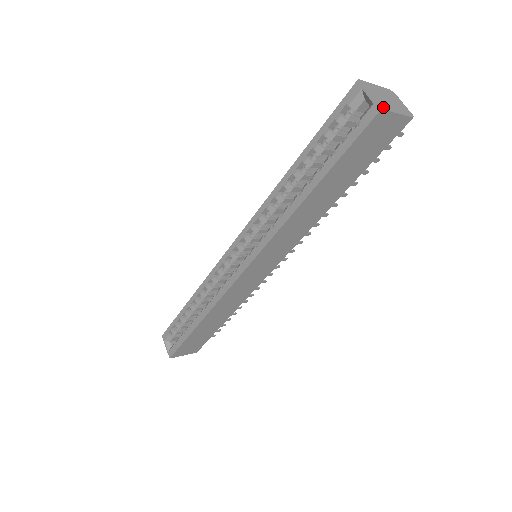
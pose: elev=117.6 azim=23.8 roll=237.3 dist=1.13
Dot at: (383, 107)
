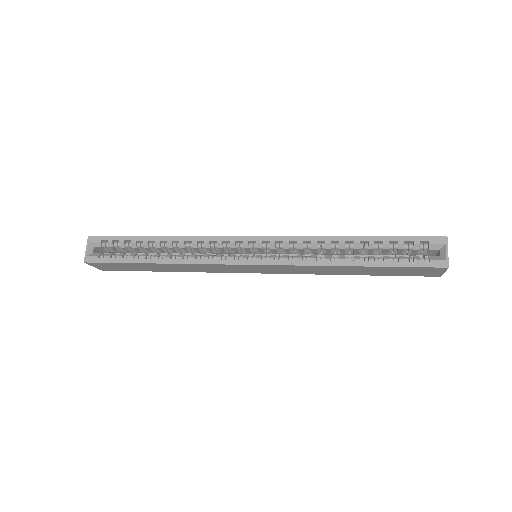
Dot at: (448, 266)
